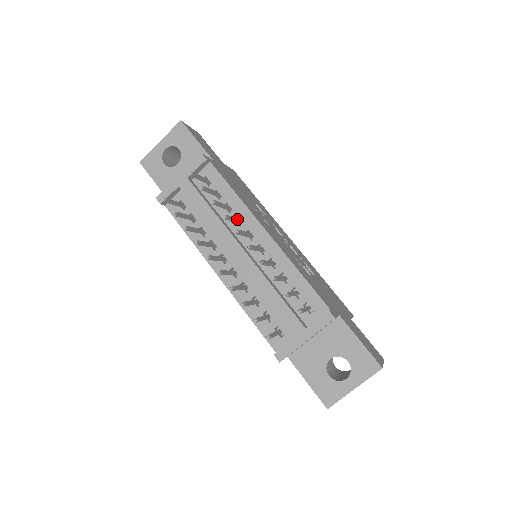
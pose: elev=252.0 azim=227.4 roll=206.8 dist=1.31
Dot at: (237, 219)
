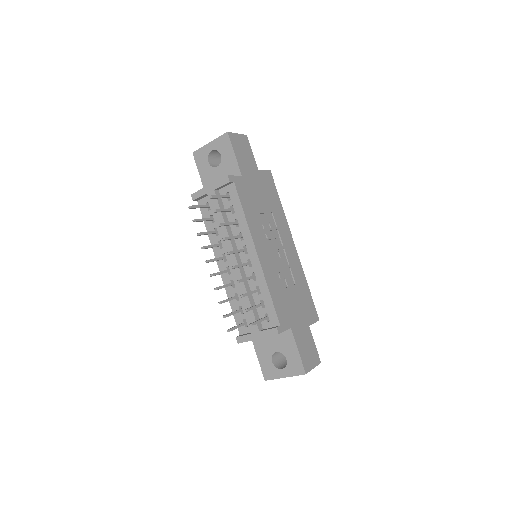
Dot at: (238, 236)
